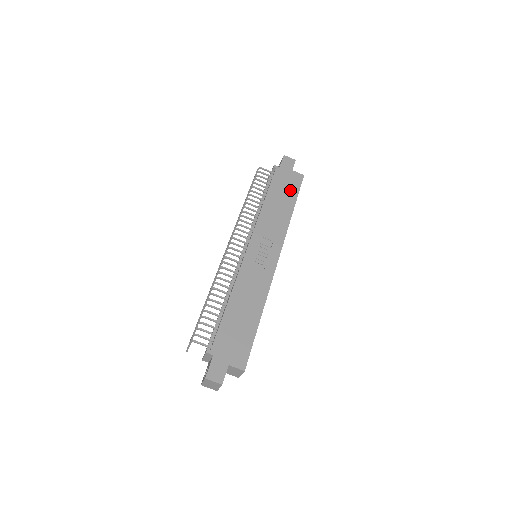
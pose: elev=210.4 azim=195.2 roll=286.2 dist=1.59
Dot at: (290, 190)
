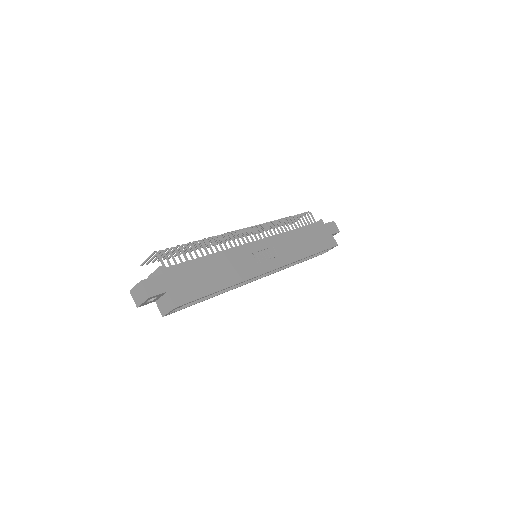
Dot at: (320, 243)
